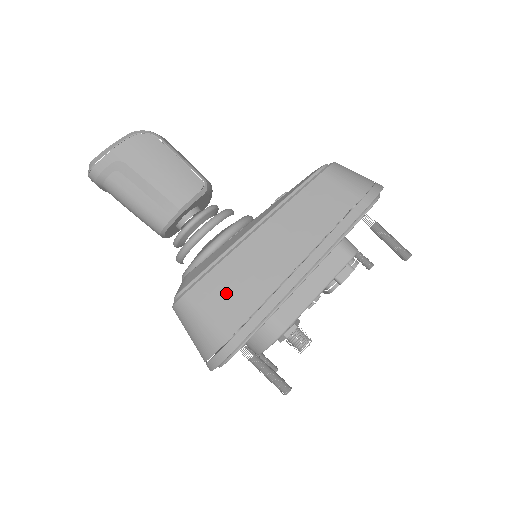
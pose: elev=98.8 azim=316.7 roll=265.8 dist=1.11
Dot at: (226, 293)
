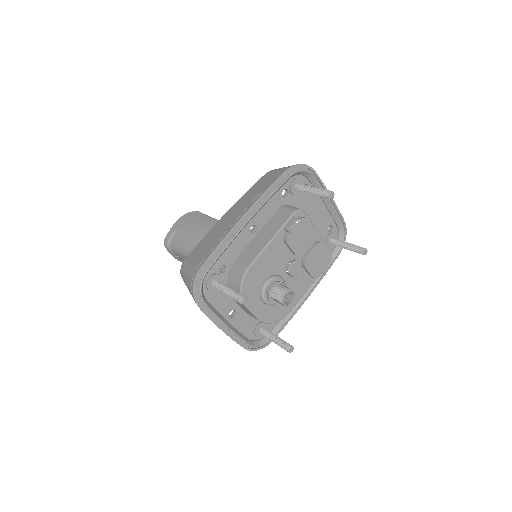
Dot at: (202, 248)
